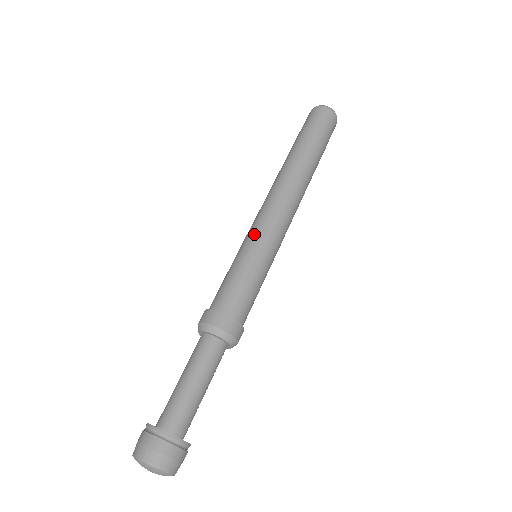
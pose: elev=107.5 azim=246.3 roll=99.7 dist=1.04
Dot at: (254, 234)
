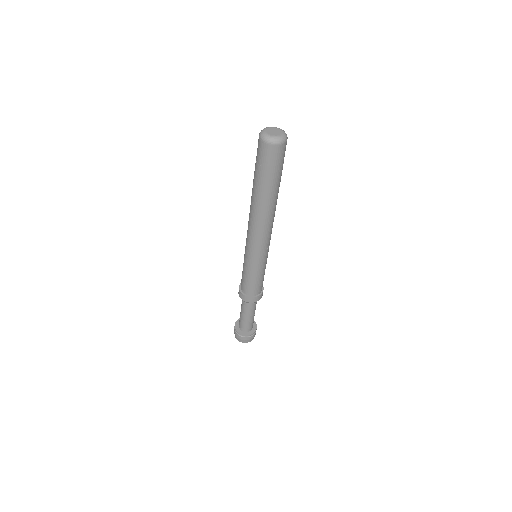
Dot at: (251, 256)
